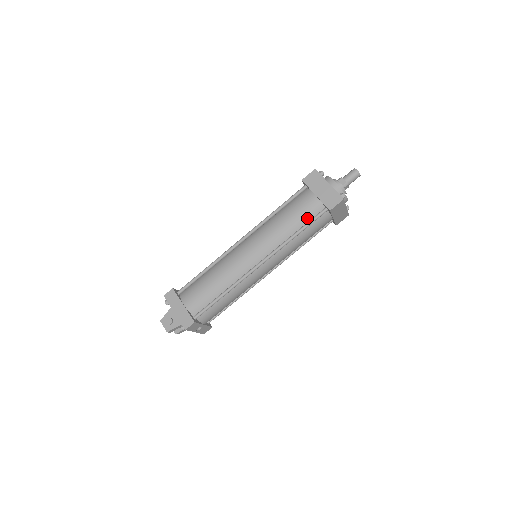
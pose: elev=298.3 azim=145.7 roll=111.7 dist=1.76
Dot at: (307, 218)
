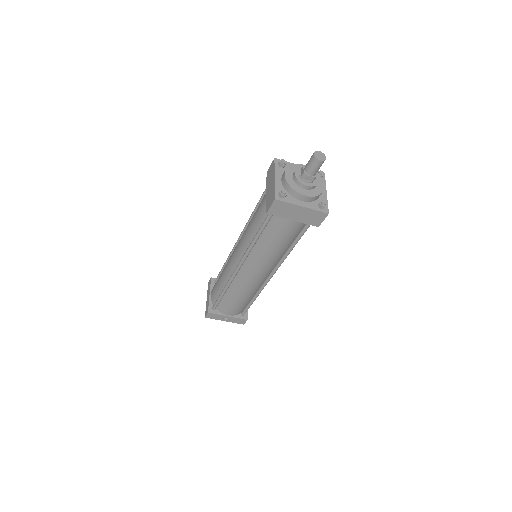
Dot at: (262, 220)
